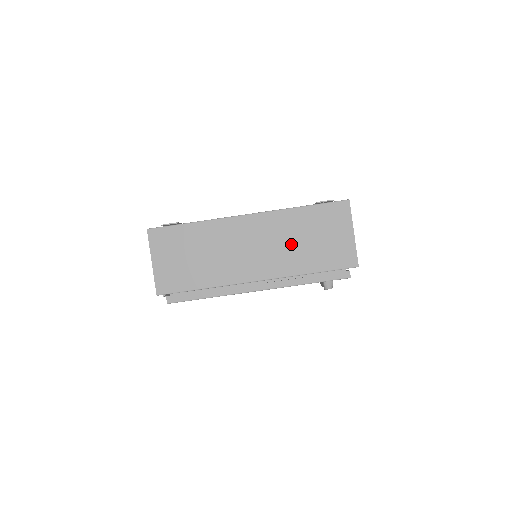
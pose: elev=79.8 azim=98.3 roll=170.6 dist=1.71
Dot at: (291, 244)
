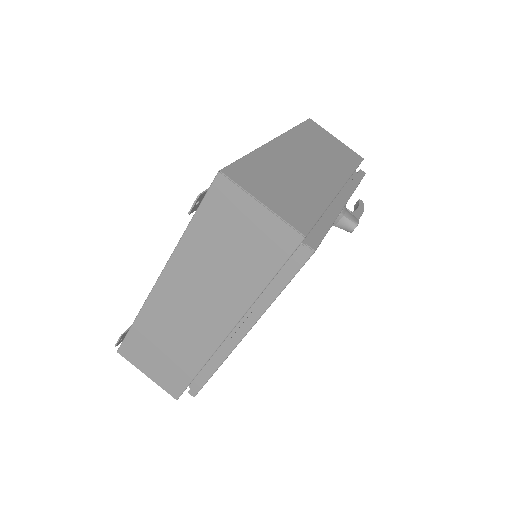
Dot at: (219, 273)
